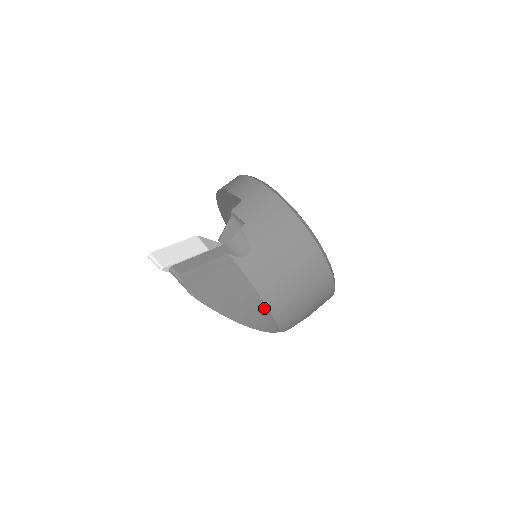
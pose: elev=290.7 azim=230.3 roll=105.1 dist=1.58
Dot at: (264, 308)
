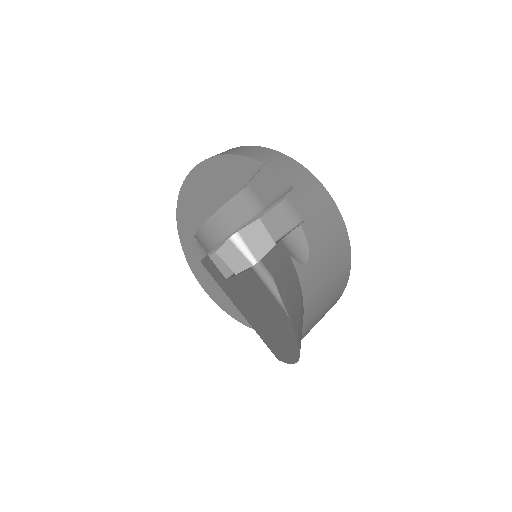
Dot at: occluded
